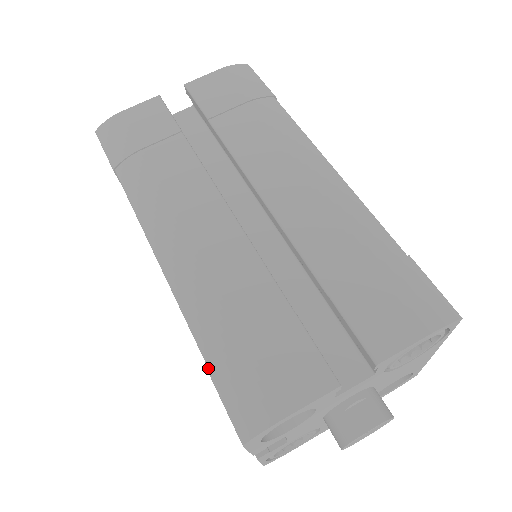
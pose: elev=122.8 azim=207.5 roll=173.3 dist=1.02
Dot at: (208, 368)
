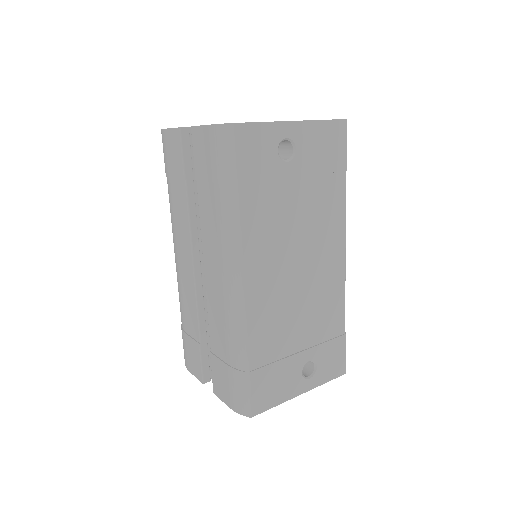
Dot at: (181, 326)
